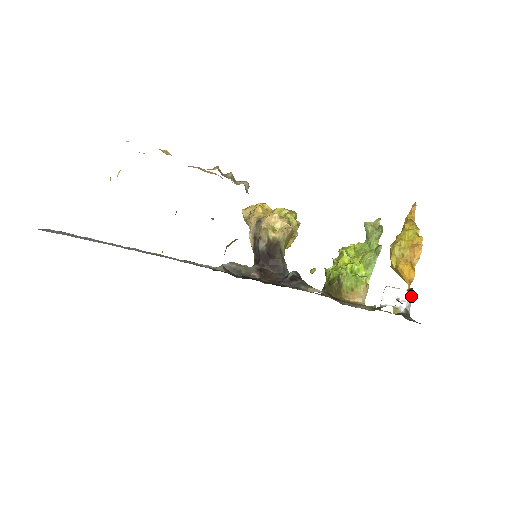
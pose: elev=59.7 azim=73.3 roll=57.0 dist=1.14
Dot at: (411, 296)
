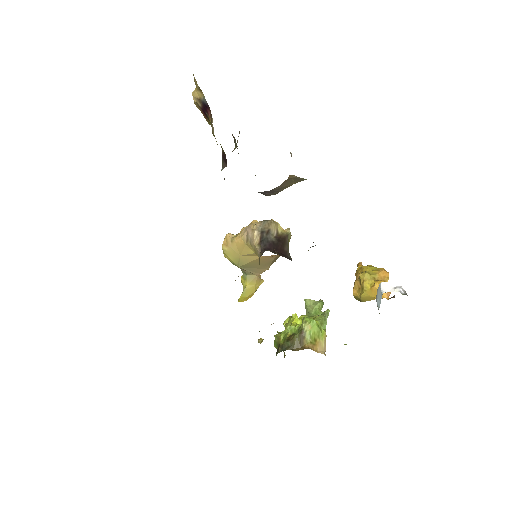
Dot at: occluded
